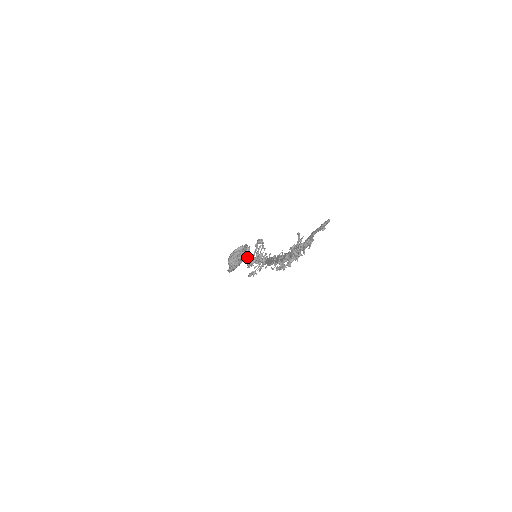
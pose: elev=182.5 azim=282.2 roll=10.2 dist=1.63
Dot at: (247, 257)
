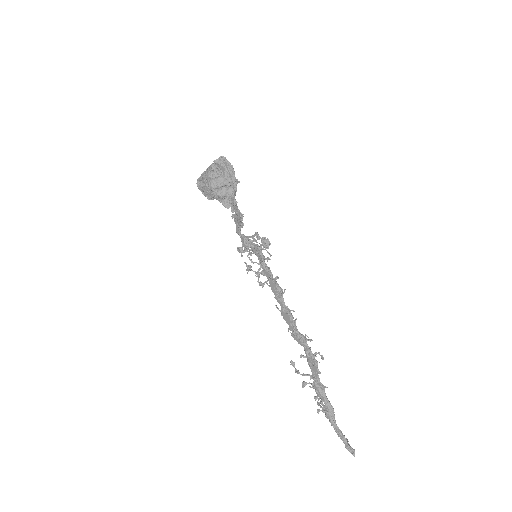
Dot at: (238, 223)
